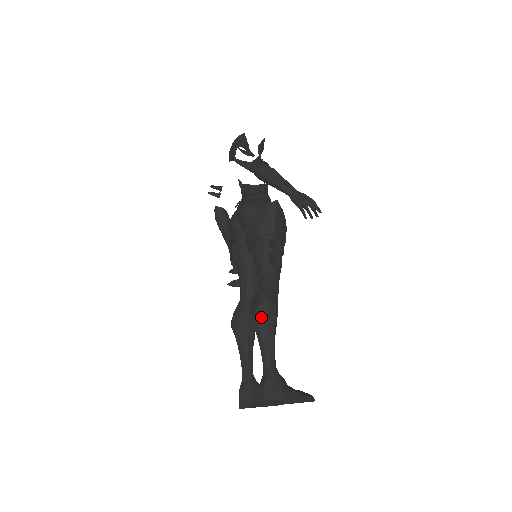
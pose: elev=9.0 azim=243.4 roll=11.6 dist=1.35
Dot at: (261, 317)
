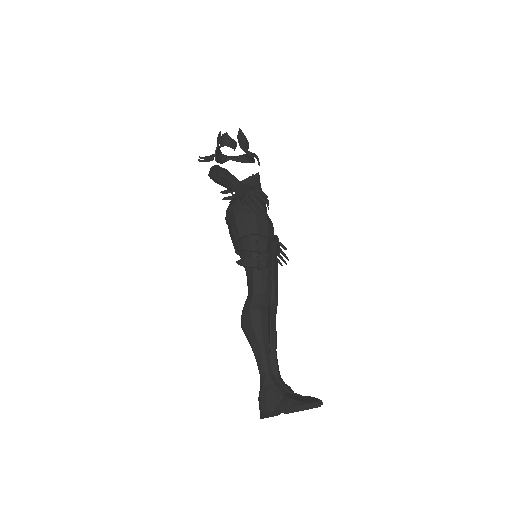
Dot at: (247, 327)
